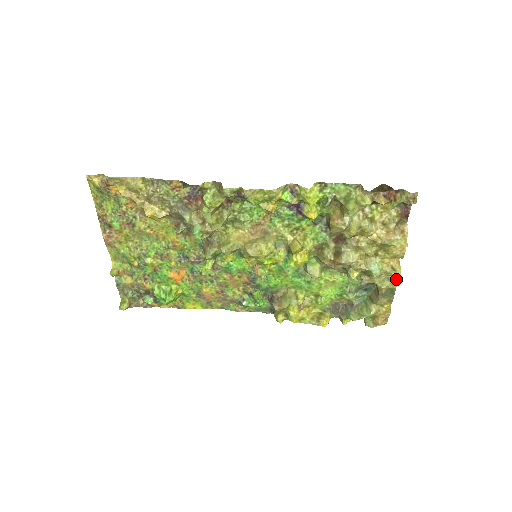
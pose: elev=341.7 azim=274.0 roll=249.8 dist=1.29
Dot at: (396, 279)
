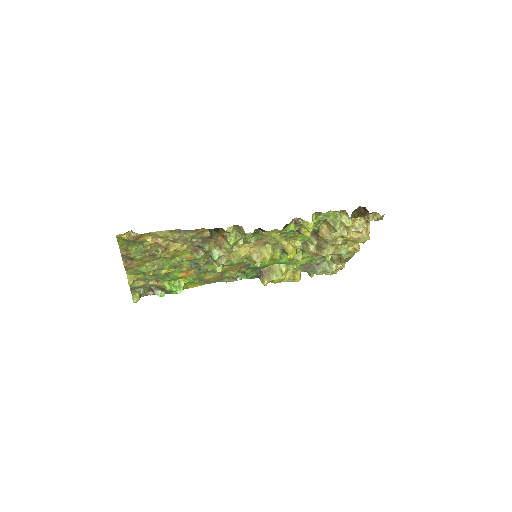
Dot at: occluded
